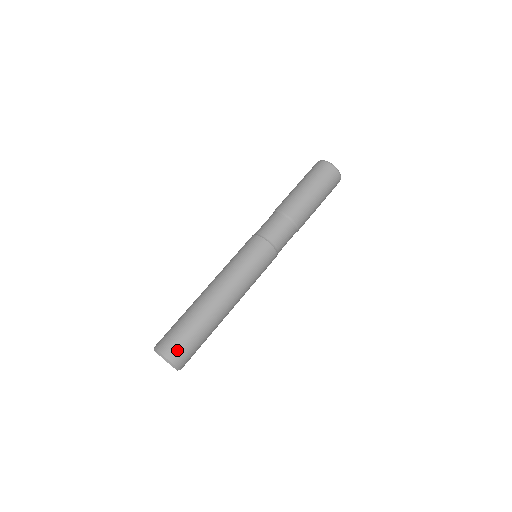
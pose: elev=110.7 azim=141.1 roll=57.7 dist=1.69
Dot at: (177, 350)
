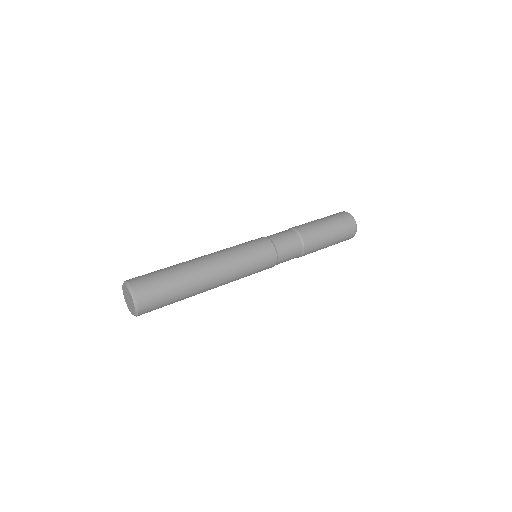
Dot at: (142, 281)
